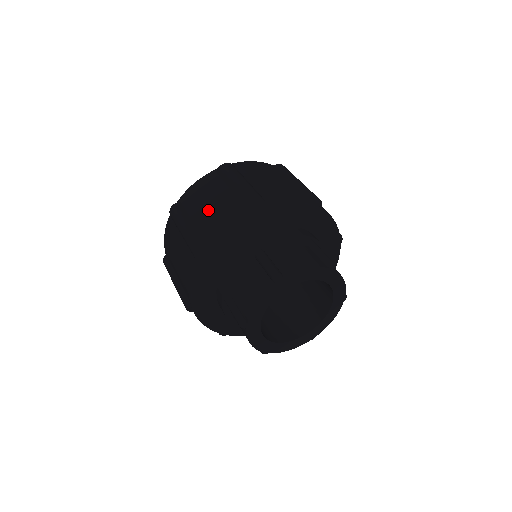
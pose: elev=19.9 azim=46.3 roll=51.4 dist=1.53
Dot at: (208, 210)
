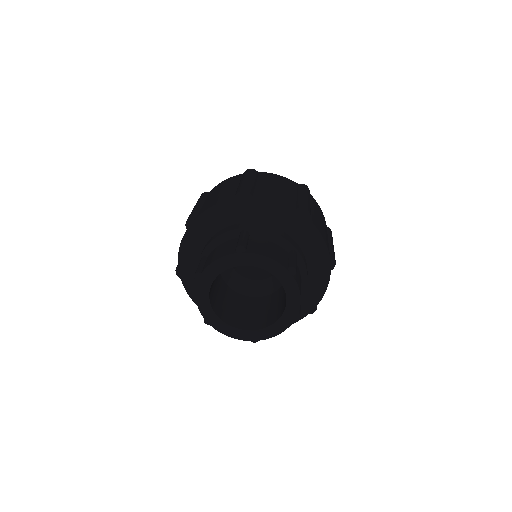
Dot at: occluded
